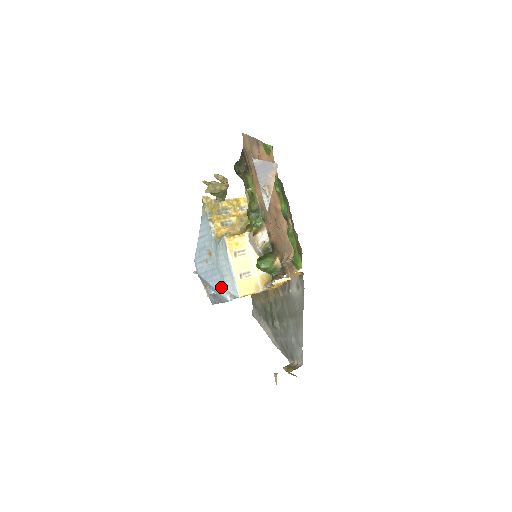
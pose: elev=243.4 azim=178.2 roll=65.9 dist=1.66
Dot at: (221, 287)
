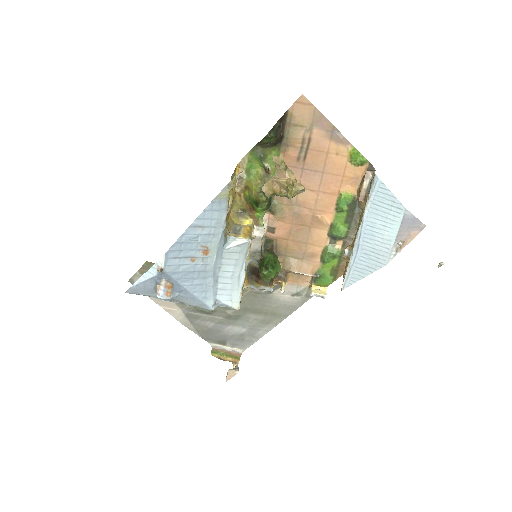
Dot at: (206, 294)
